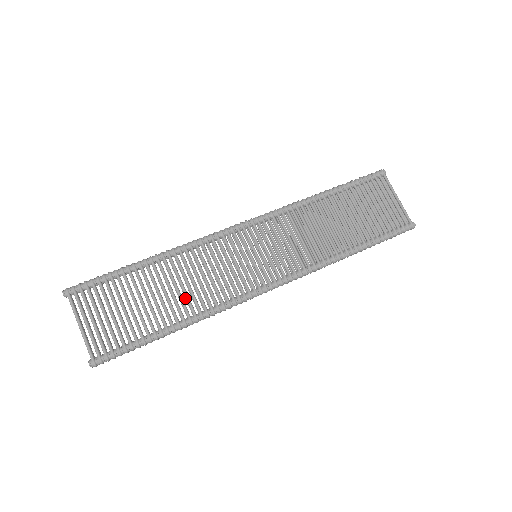
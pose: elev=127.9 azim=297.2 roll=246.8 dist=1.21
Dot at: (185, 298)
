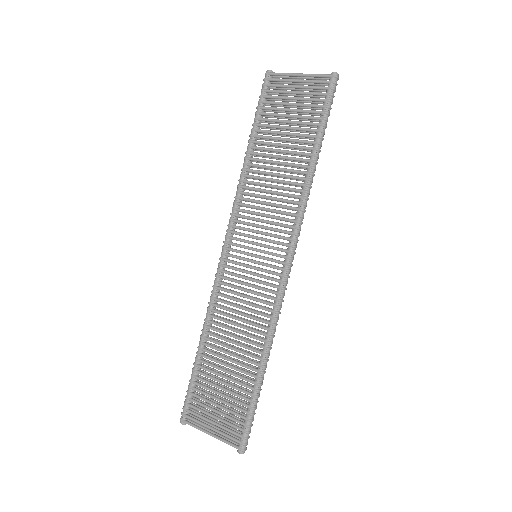
Dot at: (247, 342)
